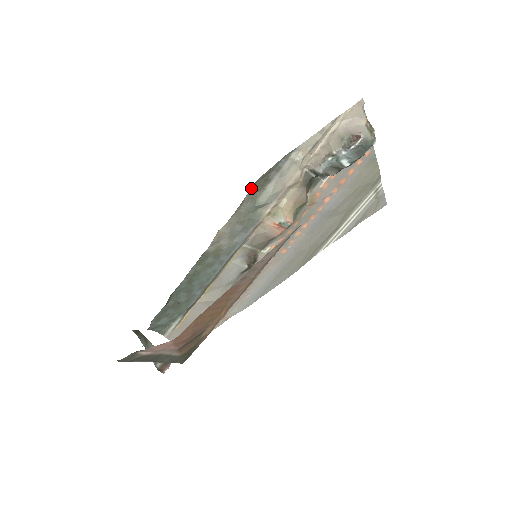
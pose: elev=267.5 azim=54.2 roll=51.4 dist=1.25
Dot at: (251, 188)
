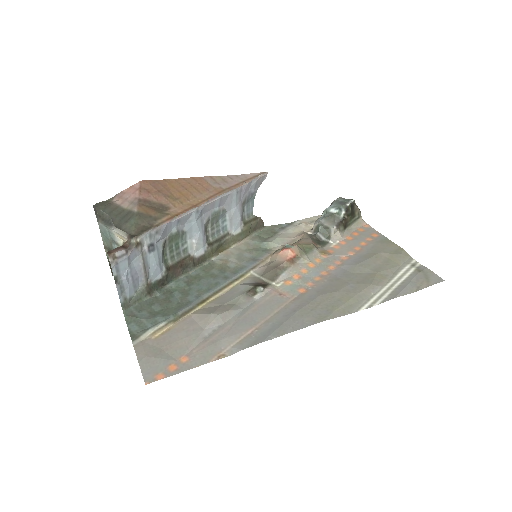
Dot at: (259, 232)
